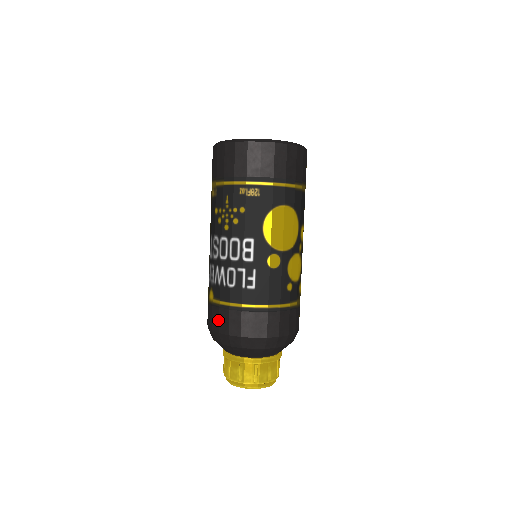
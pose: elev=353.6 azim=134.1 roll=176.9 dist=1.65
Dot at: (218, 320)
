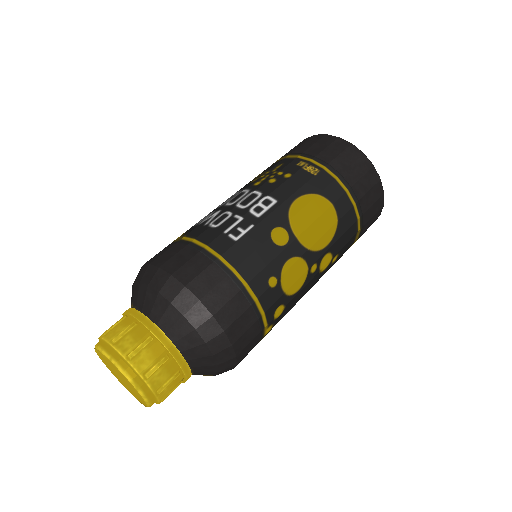
Dot at: (163, 252)
